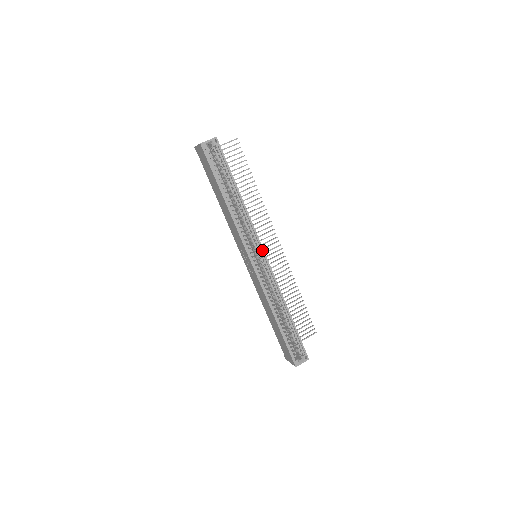
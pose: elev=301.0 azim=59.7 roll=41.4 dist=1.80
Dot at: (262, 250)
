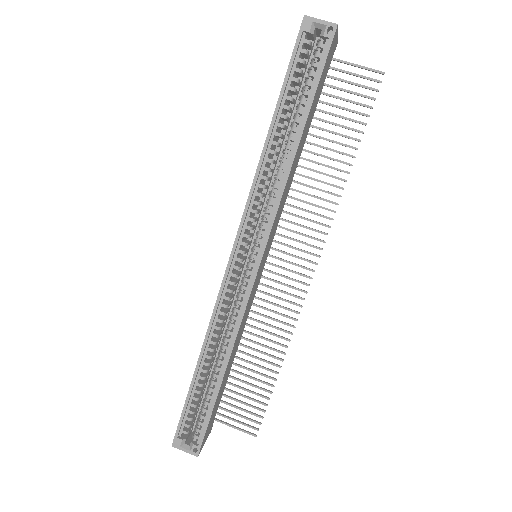
Dot at: (261, 251)
